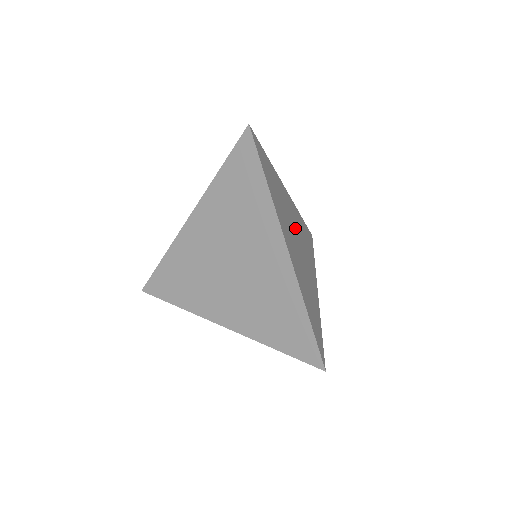
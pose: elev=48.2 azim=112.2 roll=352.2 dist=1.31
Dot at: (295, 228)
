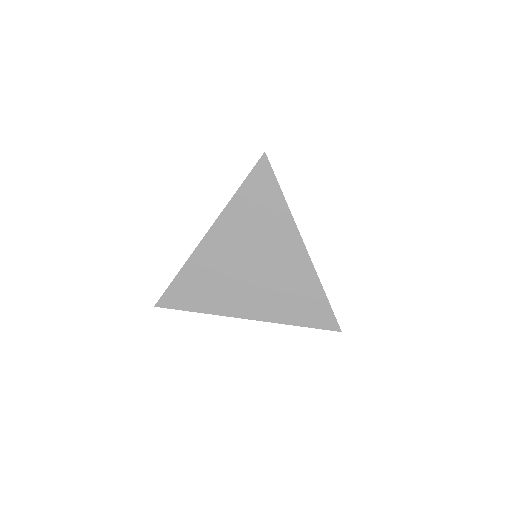
Dot at: occluded
